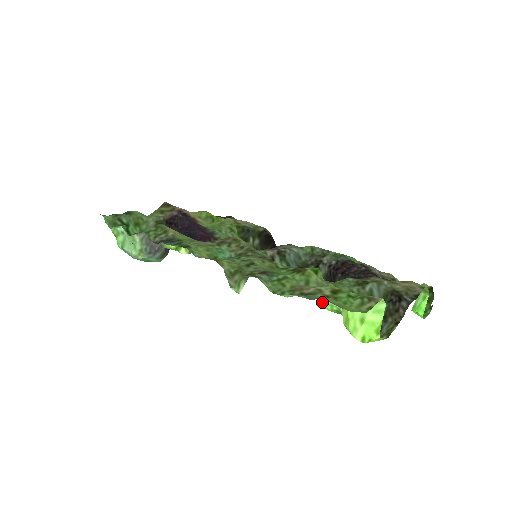
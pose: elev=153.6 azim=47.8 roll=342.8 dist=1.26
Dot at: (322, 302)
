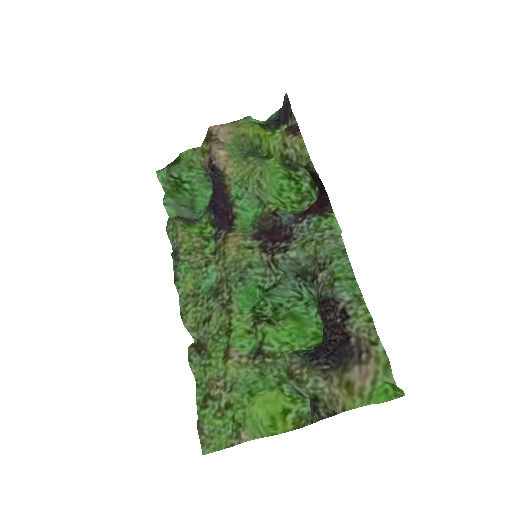
Dot at: (296, 336)
